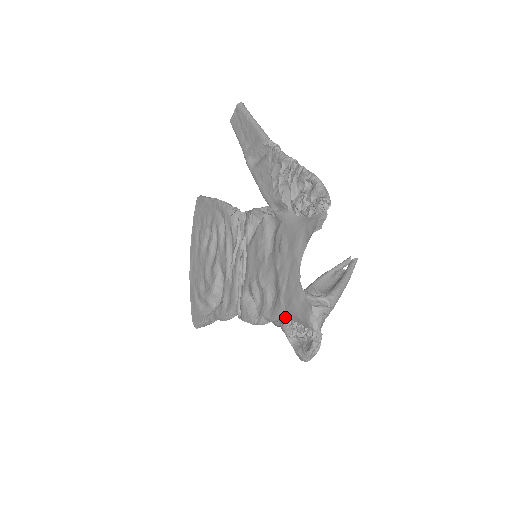
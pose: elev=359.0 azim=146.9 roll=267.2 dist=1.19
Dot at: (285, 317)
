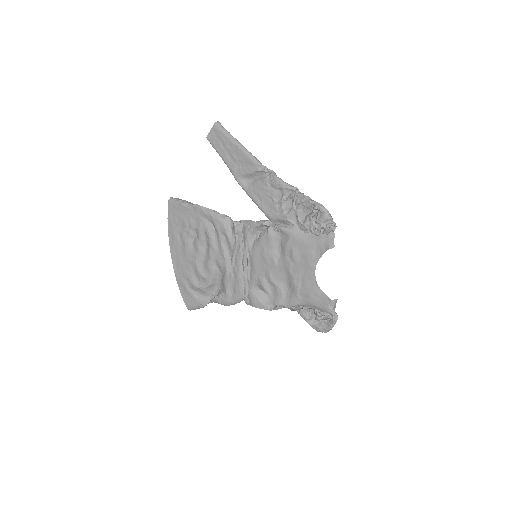
Dot at: (301, 305)
